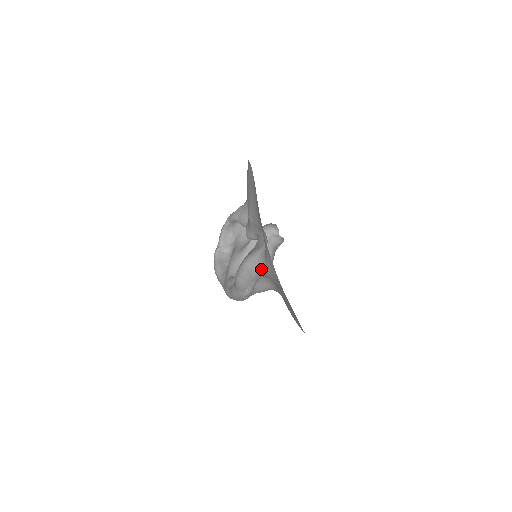
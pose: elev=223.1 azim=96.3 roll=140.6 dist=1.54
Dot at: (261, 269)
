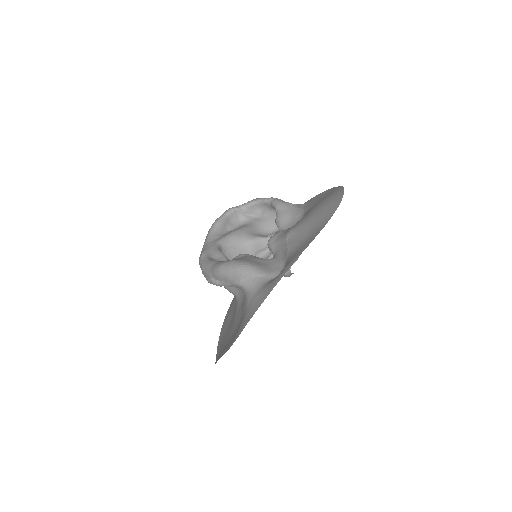
Dot at: (248, 288)
